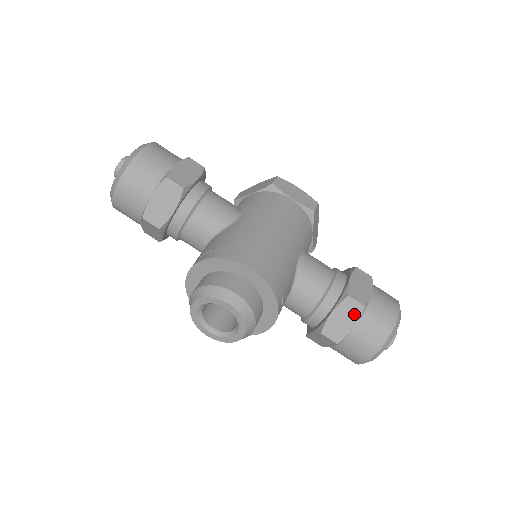
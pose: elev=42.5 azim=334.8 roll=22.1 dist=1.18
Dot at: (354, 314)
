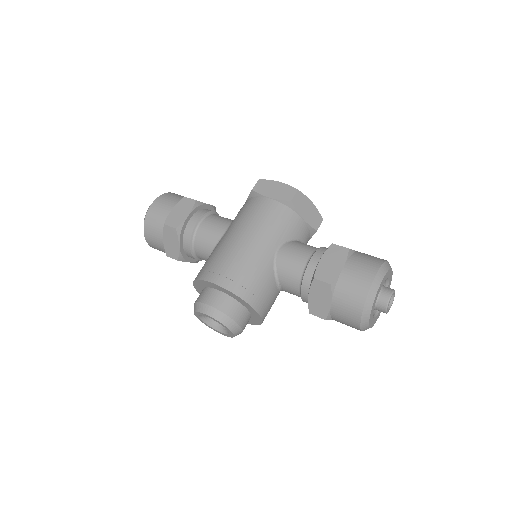
Dot at: (325, 293)
